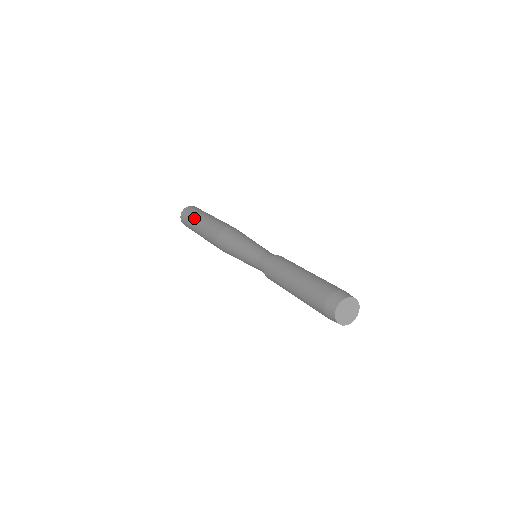
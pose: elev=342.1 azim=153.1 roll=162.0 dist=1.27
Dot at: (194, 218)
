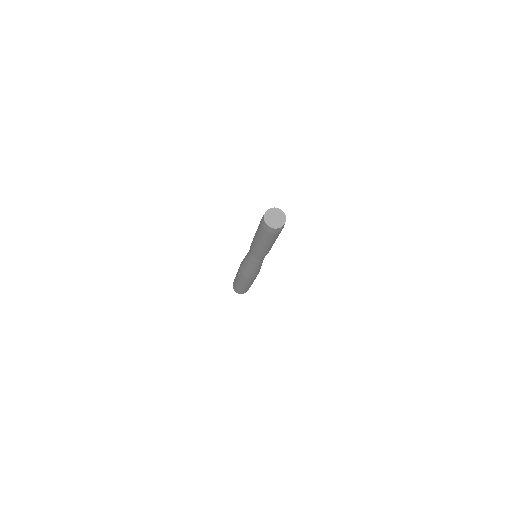
Dot at: occluded
